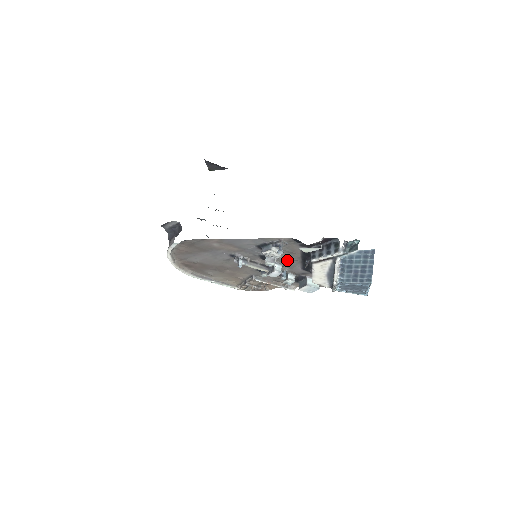
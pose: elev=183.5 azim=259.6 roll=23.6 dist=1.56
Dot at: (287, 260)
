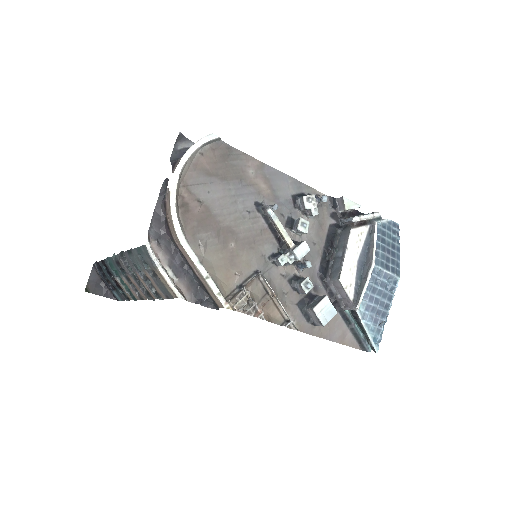
Dot at: (310, 243)
